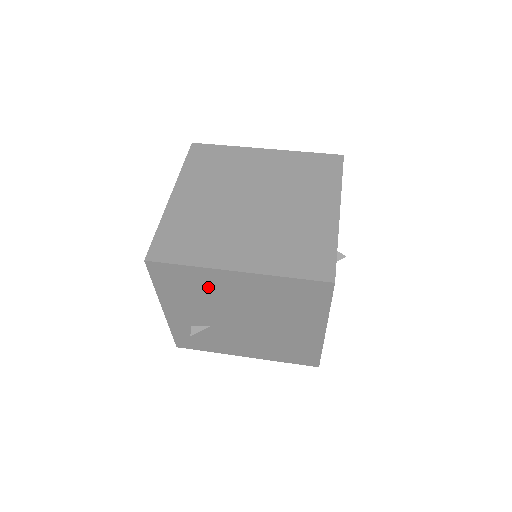
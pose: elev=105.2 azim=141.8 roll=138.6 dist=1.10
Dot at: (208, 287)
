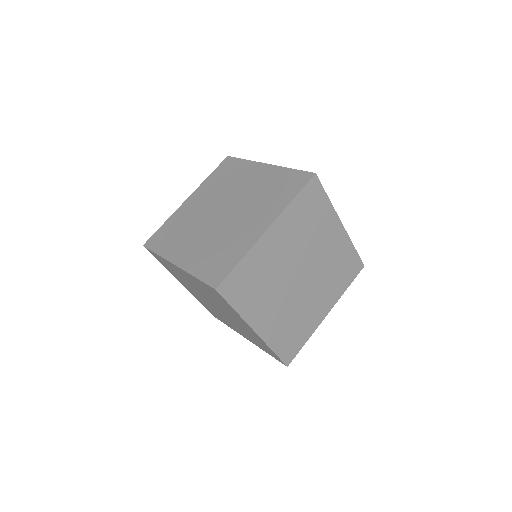
Dot at: occluded
